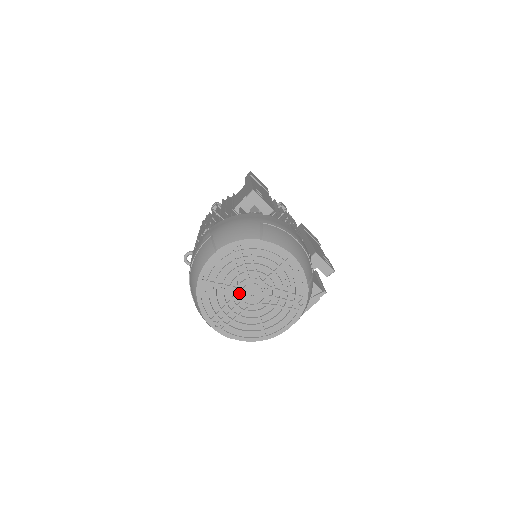
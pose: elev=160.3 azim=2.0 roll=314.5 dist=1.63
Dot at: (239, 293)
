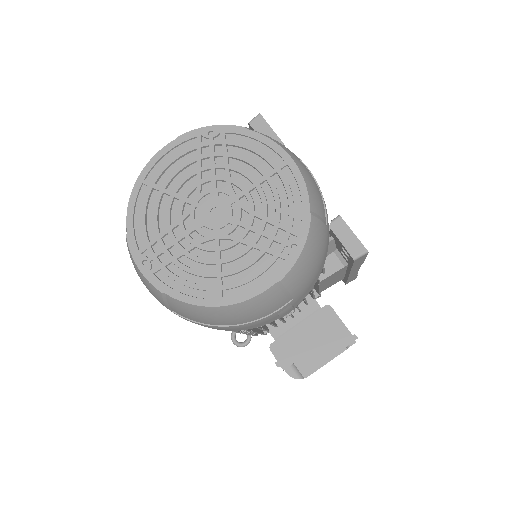
Dot at: (195, 212)
